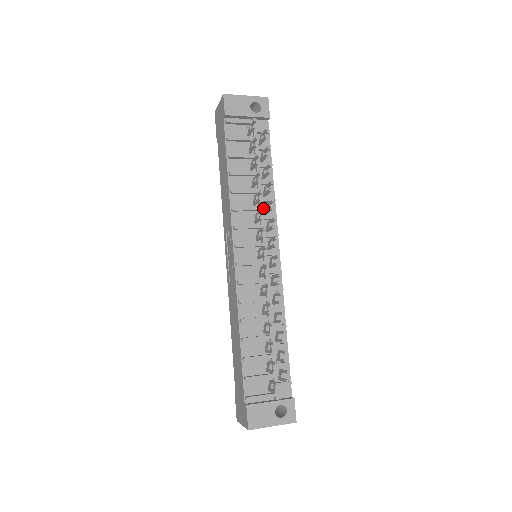
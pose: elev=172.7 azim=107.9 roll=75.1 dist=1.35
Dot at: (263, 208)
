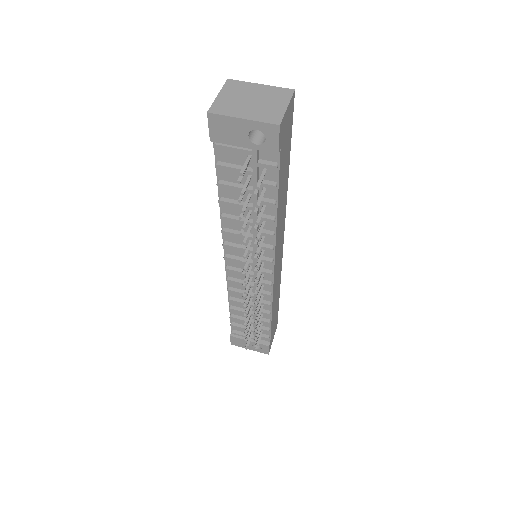
Dot at: (260, 235)
